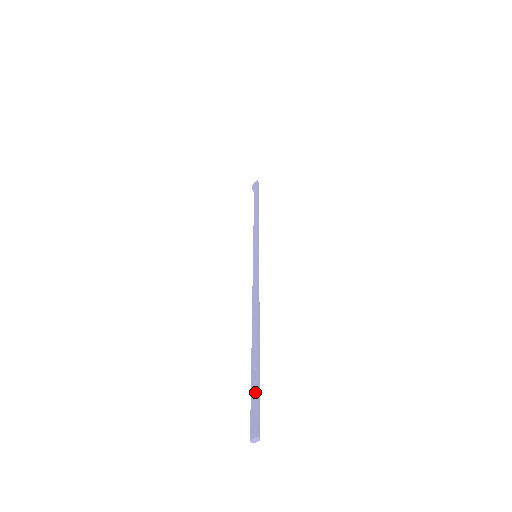
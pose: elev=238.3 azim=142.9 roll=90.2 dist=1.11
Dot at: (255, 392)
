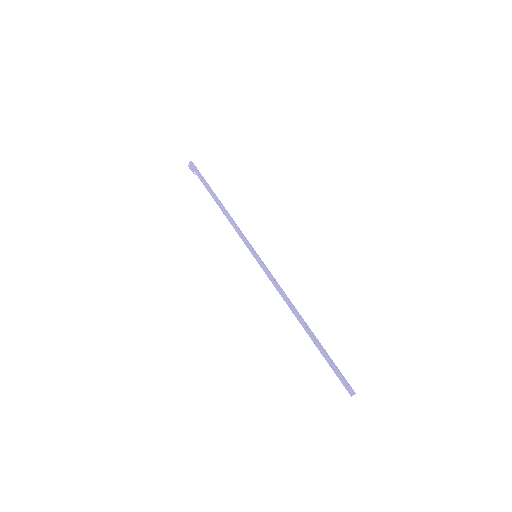
Dot at: (335, 368)
